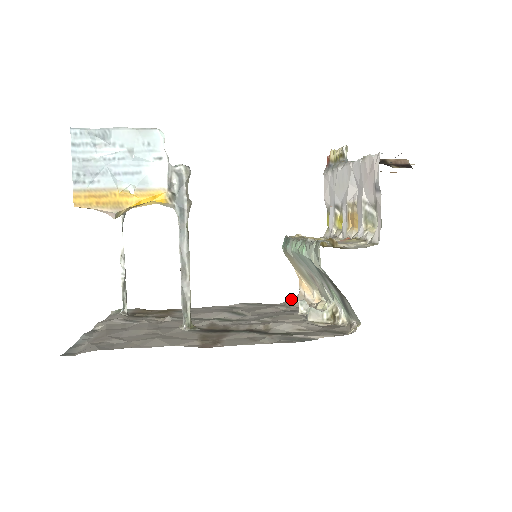
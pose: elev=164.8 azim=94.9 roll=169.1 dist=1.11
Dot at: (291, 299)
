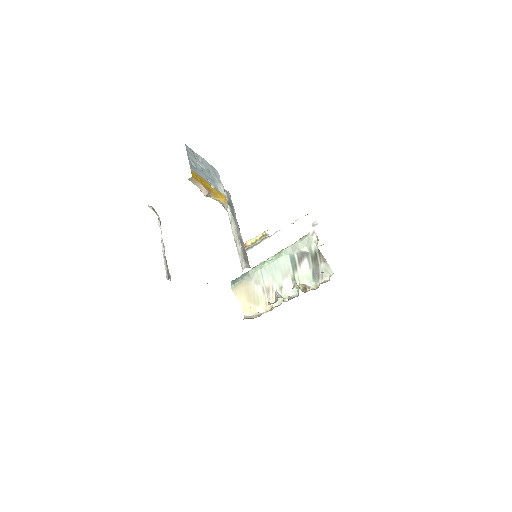
Dot at: occluded
